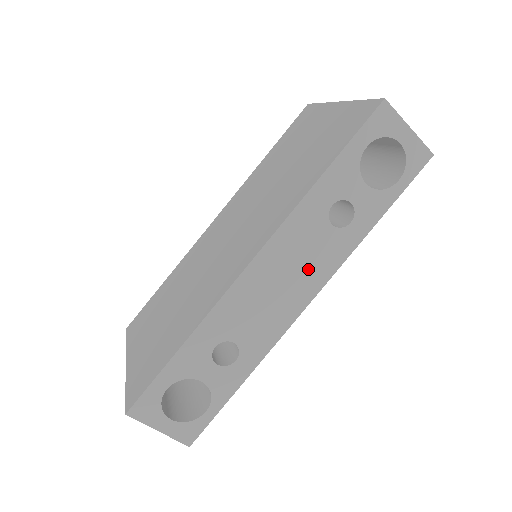
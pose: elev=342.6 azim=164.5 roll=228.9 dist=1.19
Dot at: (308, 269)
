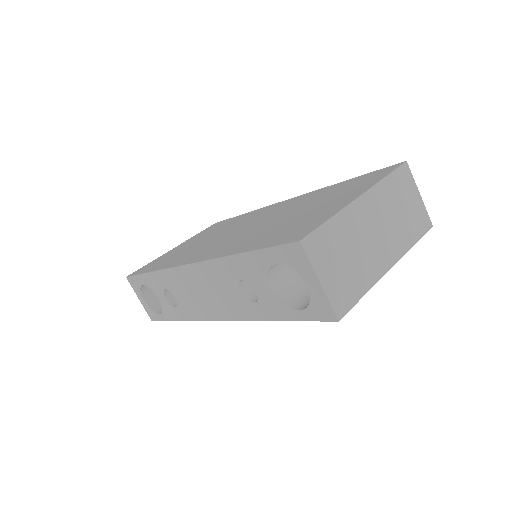
Dot at: (221, 301)
